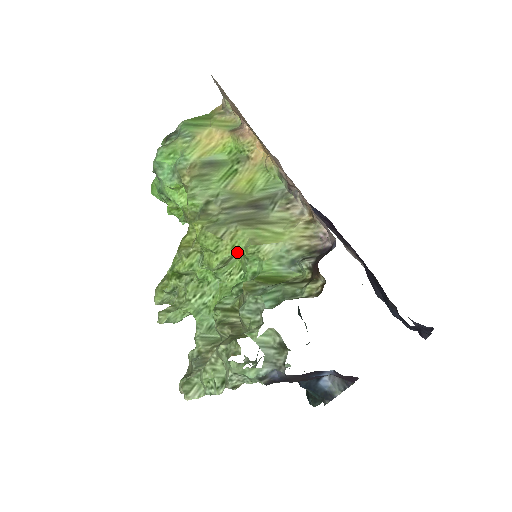
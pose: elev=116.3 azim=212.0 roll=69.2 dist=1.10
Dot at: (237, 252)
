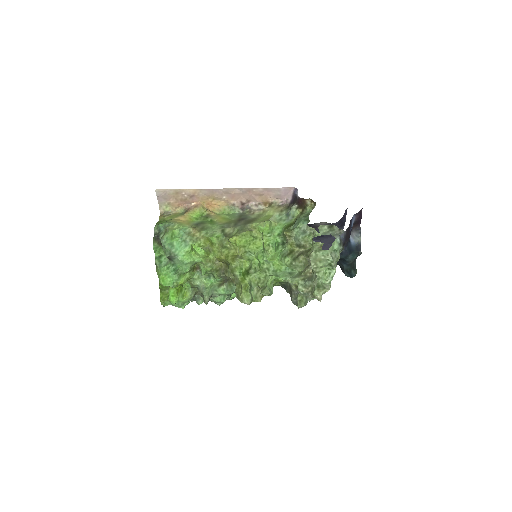
Dot at: (262, 234)
